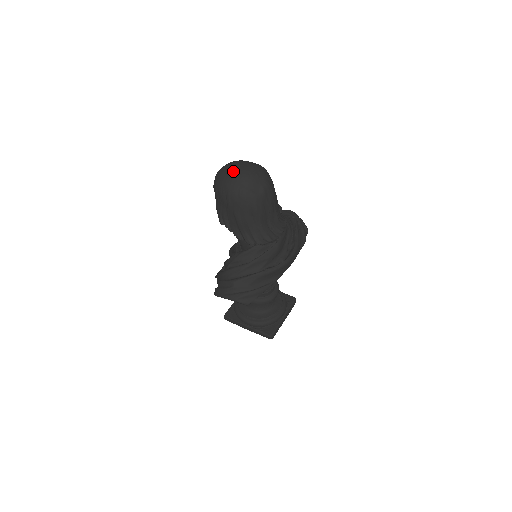
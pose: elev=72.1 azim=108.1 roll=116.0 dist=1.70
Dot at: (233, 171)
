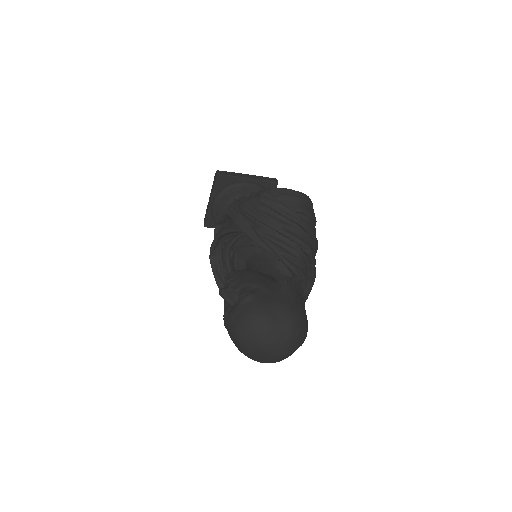
Dot at: (267, 360)
